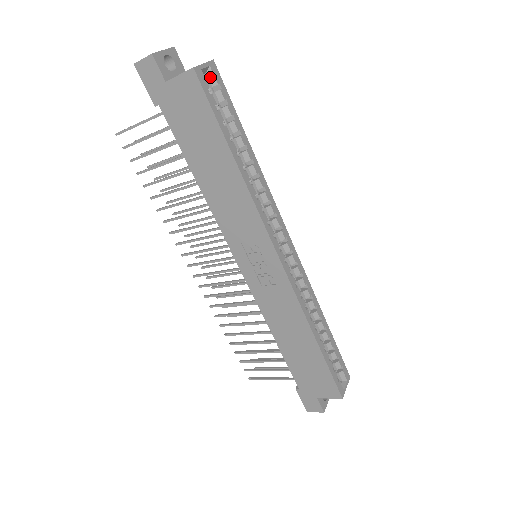
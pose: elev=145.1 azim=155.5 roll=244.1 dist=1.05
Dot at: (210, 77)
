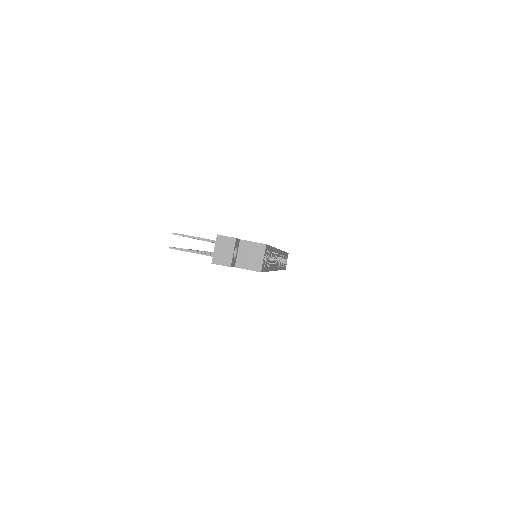
Dot at: occluded
